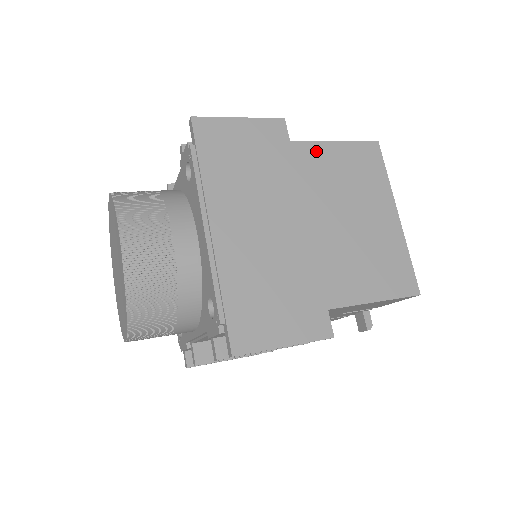
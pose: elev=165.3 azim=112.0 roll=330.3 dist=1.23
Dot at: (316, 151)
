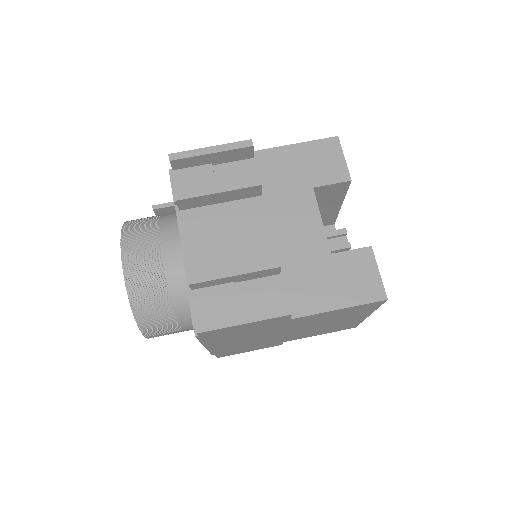
Dot at: (314, 316)
